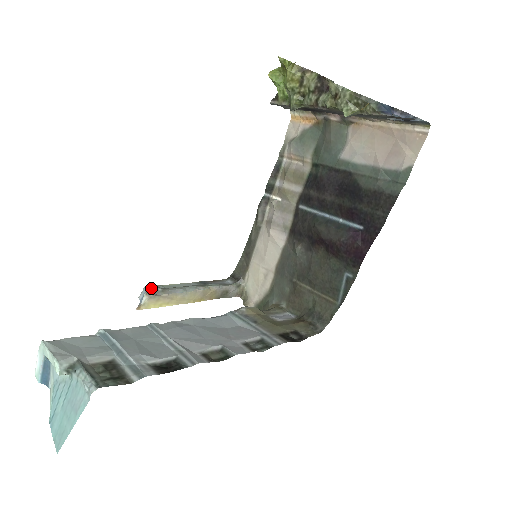
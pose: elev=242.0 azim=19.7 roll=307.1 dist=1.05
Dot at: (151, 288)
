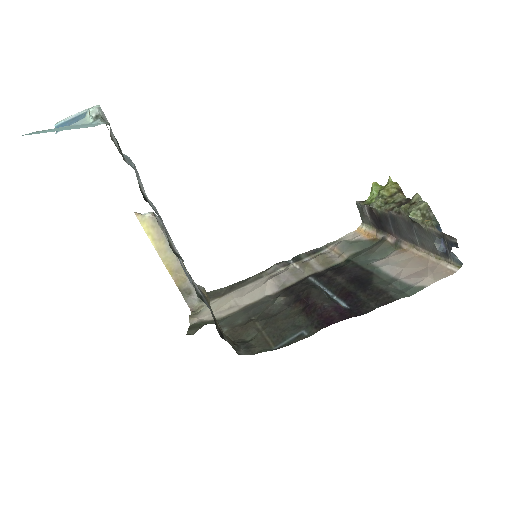
Dot at: occluded
